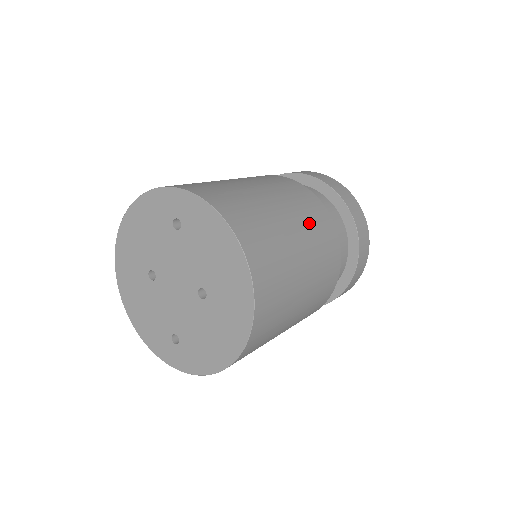
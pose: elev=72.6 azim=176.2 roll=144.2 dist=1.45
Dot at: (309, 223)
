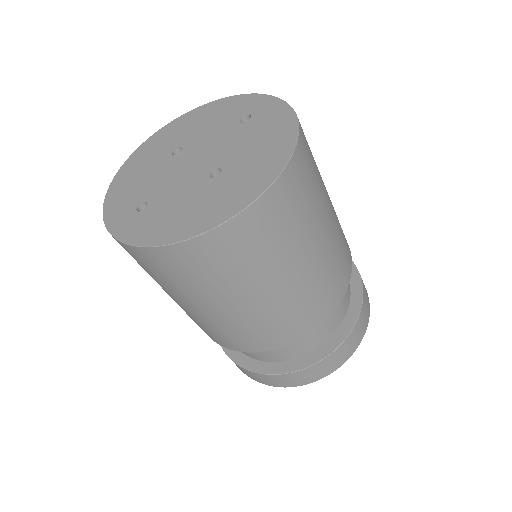
Dot at: (338, 239)
